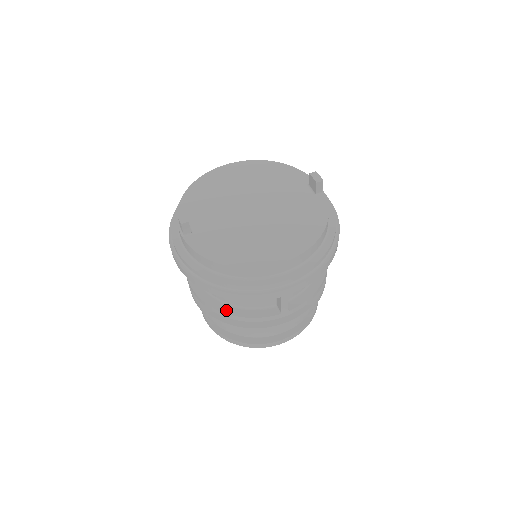
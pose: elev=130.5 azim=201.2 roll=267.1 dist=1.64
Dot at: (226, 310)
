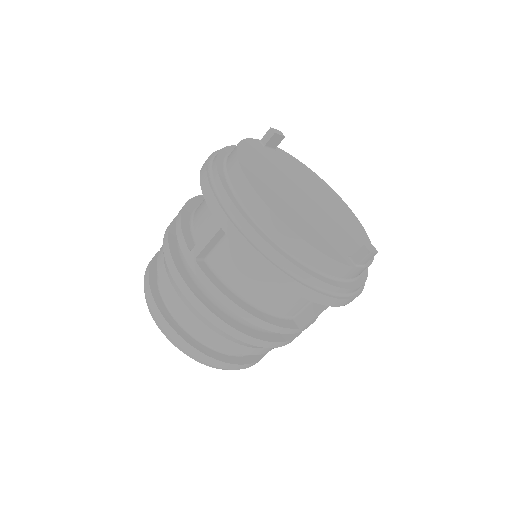
Dot at: (187, 209)
